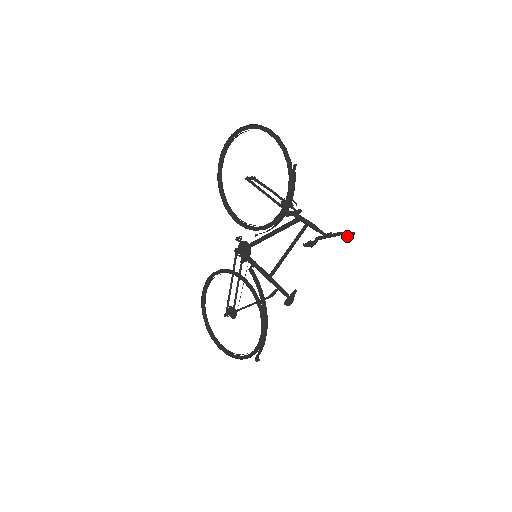
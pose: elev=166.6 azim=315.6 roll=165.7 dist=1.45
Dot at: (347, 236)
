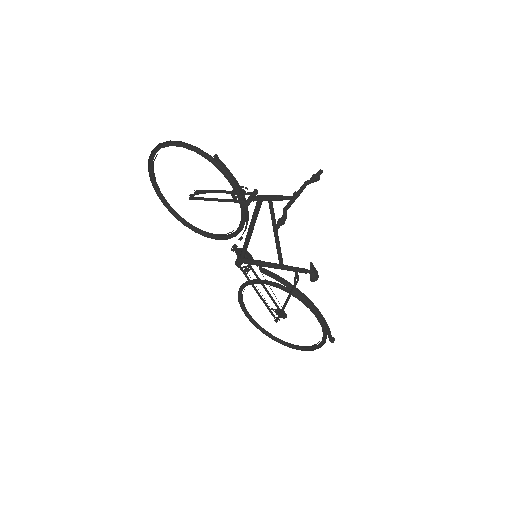
Dot at: (315, 180)
